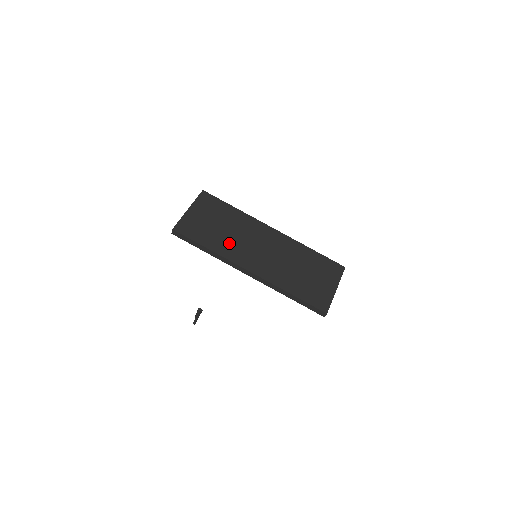
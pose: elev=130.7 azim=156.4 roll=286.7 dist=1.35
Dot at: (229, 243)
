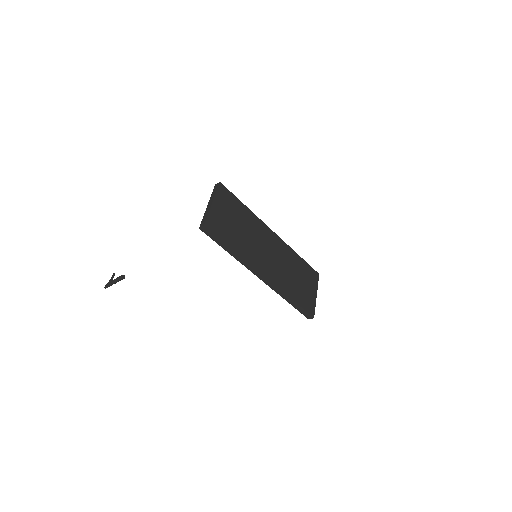
Dot at: (247, 245)
